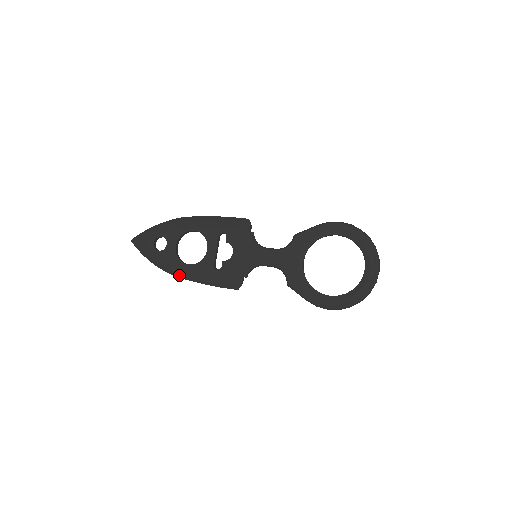
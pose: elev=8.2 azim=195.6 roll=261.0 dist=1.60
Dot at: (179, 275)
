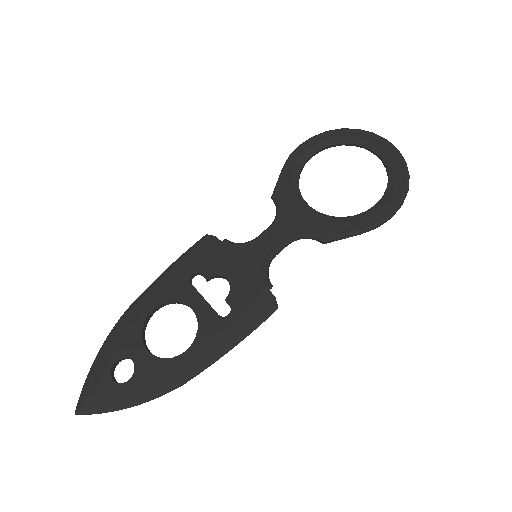
Dot at: (187, 377)
